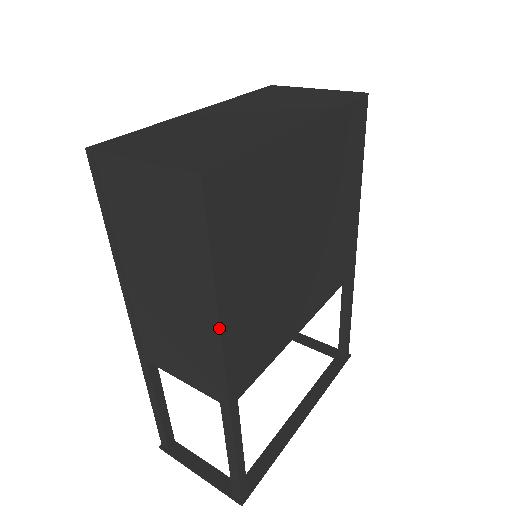
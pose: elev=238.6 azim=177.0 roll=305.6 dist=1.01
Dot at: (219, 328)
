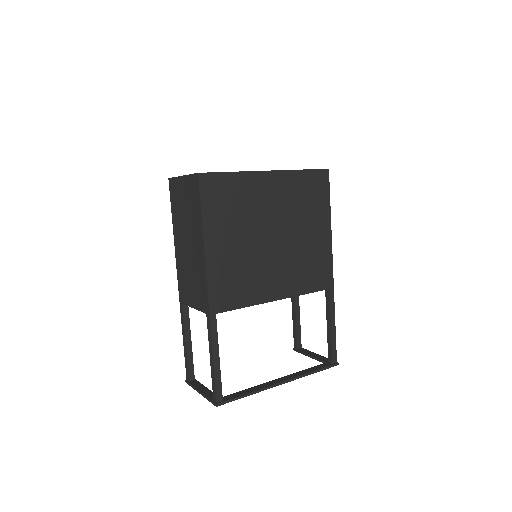
Dot at: (204, 257)
